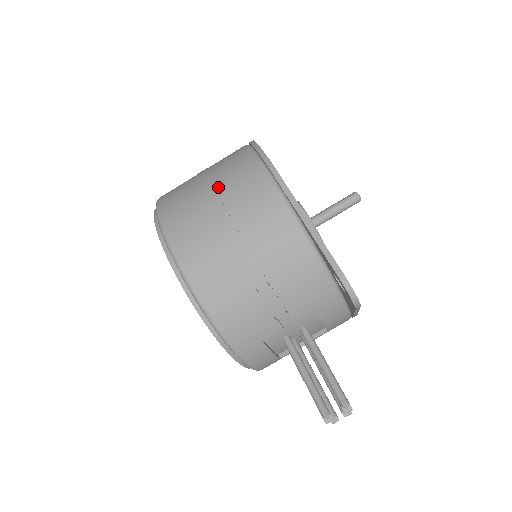
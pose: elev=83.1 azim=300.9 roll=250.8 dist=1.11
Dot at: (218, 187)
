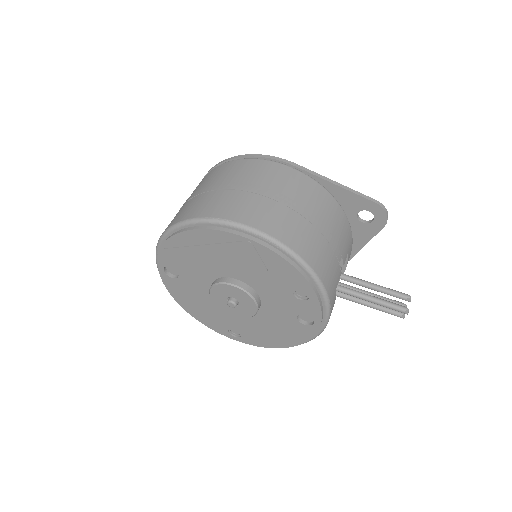
Dot at: (252, 183)
